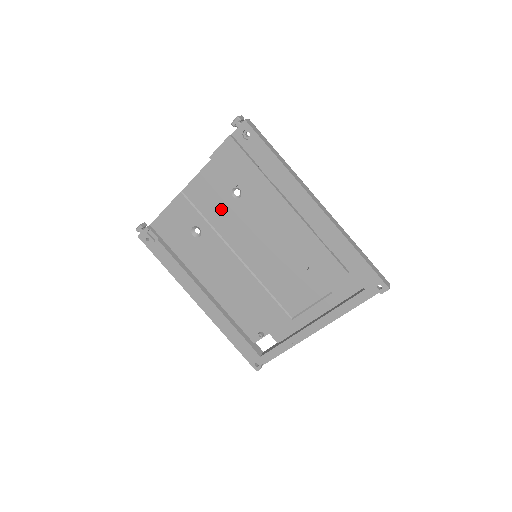
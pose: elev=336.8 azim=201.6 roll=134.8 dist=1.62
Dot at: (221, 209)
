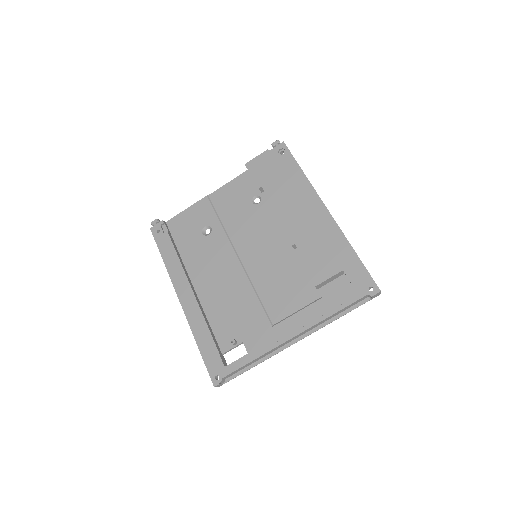
Dot at: (238, 212)
